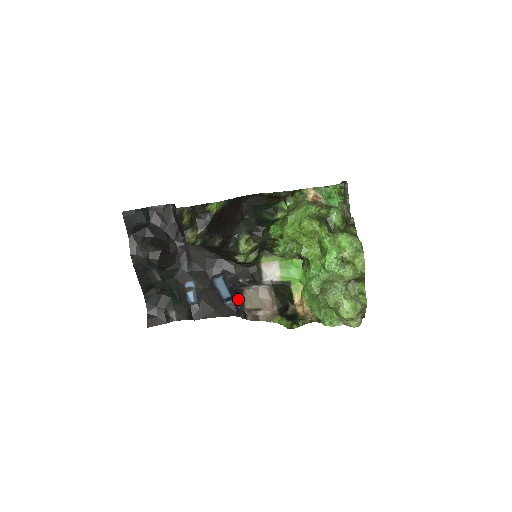
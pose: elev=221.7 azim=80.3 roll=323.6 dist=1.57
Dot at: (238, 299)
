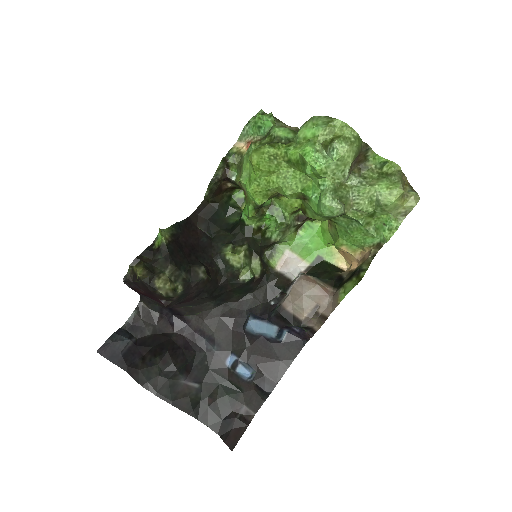
Dot at: (286, 320)
